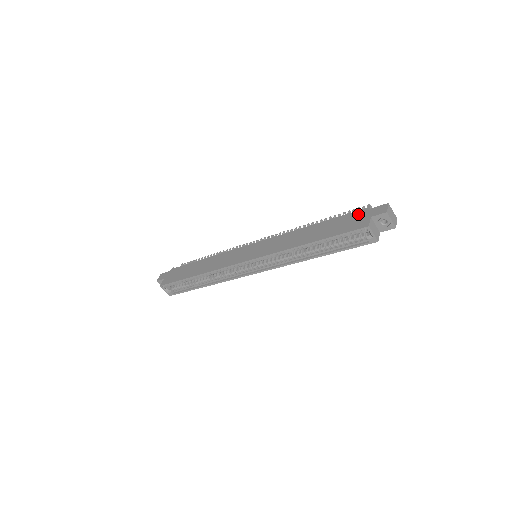
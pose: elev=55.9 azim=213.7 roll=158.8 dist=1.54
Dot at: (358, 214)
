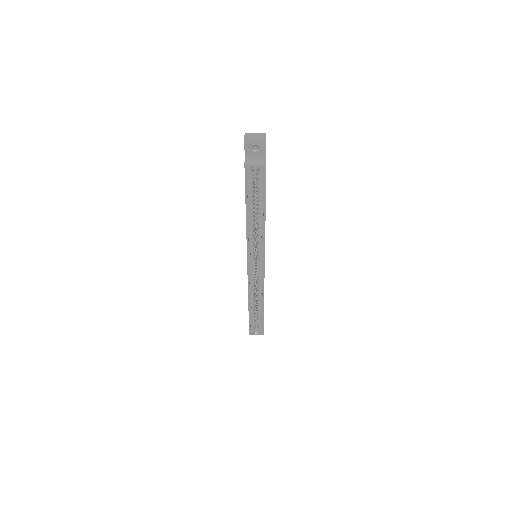
Dot at: occluded
